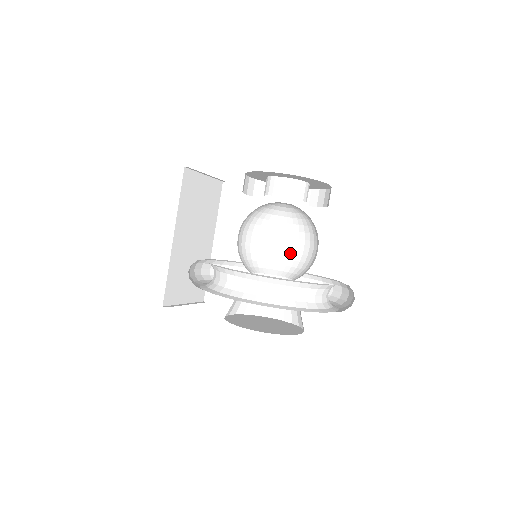
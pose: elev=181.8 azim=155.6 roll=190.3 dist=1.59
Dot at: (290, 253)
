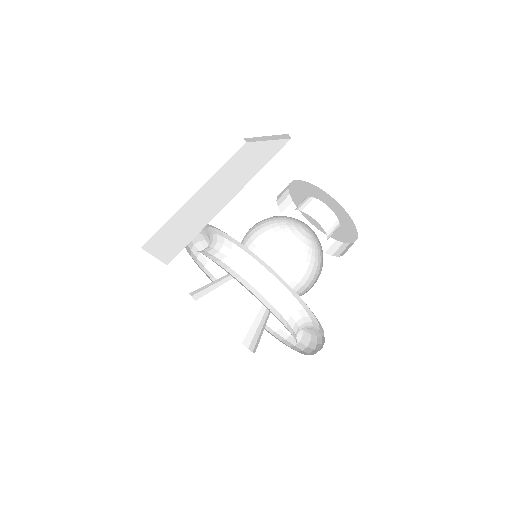
Dot at: occluded
